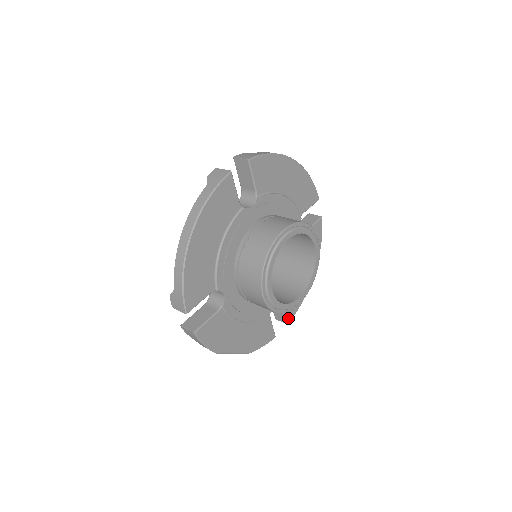
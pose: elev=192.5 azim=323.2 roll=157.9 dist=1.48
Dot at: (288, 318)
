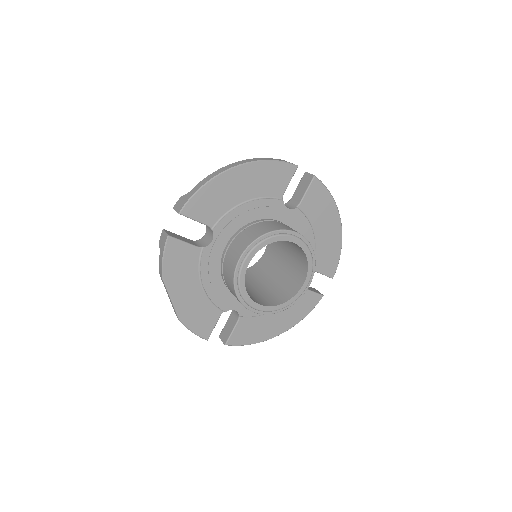
Dot at: (230, 340)
